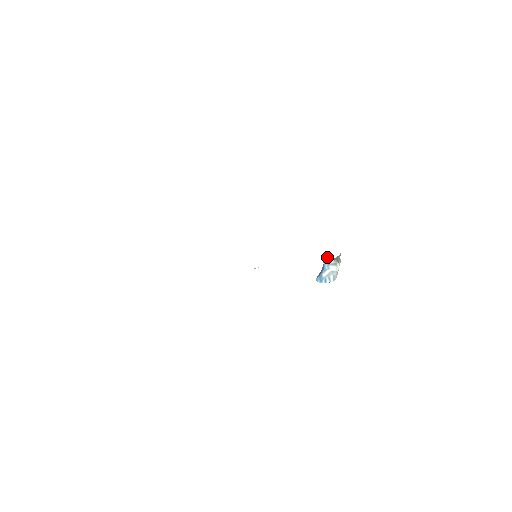
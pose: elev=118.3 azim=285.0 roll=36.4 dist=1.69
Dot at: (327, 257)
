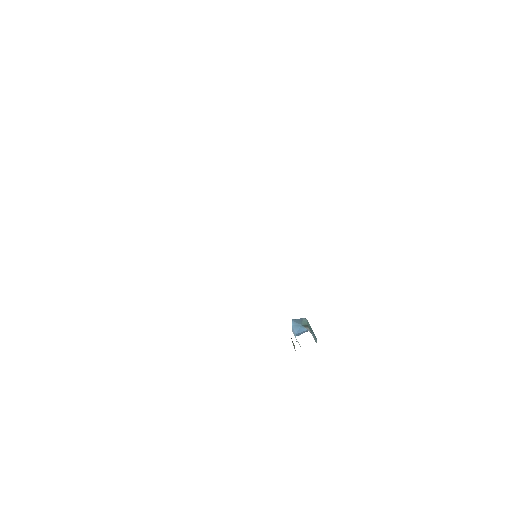
Dot at: (294, 345)
